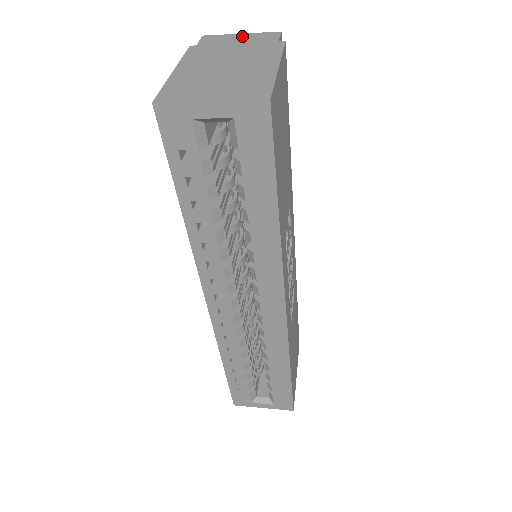
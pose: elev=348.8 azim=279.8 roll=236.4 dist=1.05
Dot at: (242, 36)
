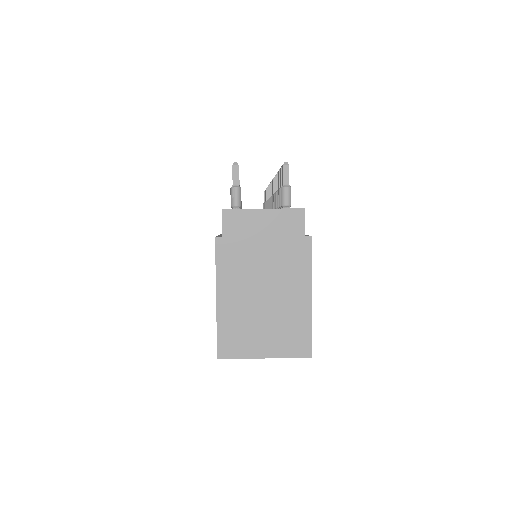
Dot at: (265, 217)
